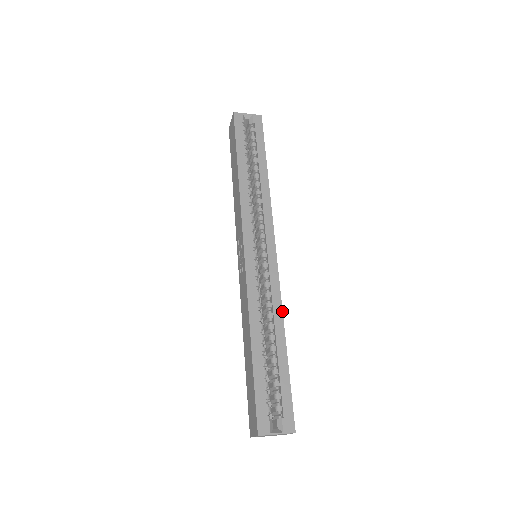
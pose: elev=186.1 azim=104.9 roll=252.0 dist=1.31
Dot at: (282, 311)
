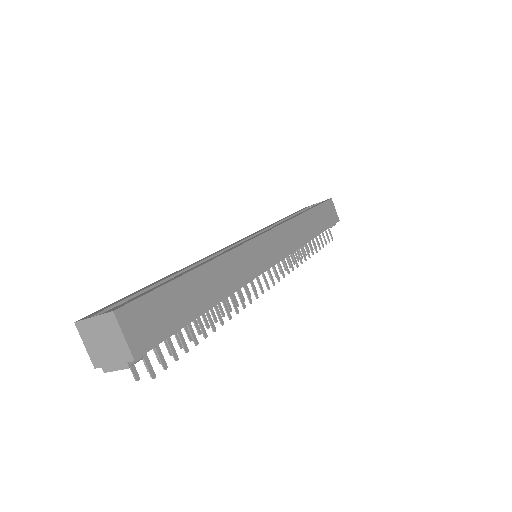
Dot at: (224, 253)
